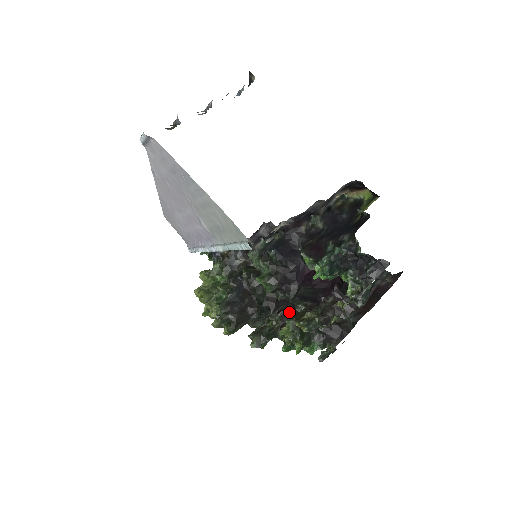
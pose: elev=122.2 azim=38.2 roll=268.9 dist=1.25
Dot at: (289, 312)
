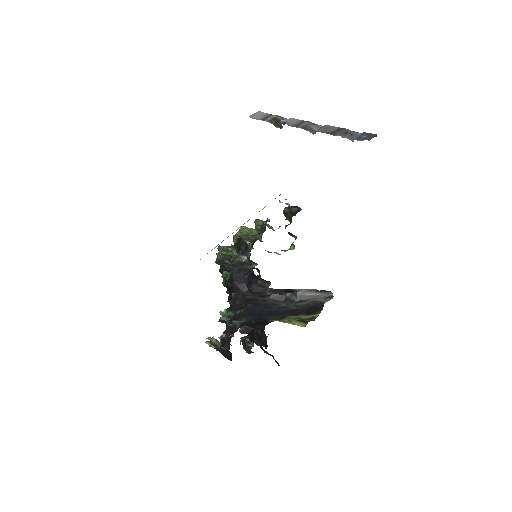
Dot at: occluded
